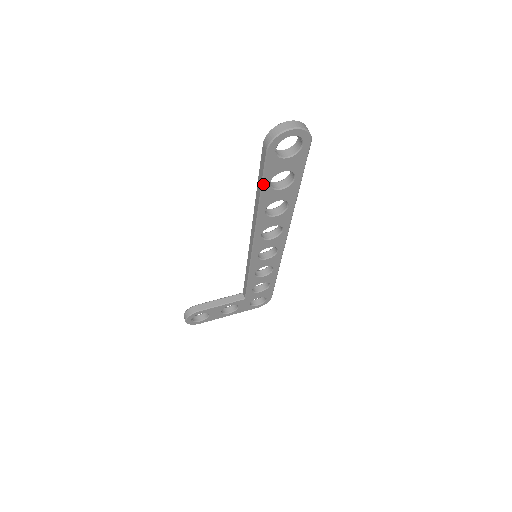
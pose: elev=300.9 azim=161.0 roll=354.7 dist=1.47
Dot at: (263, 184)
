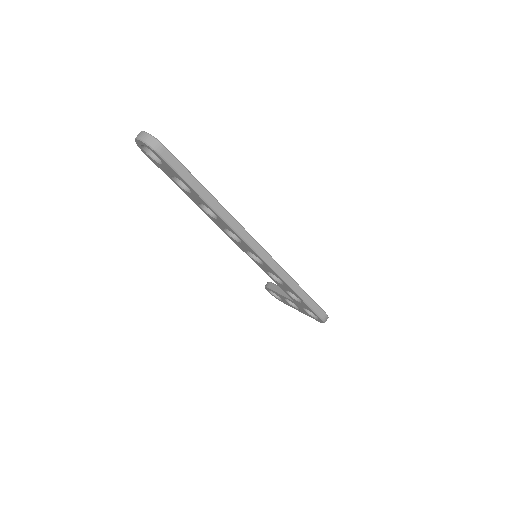
Dot at: (174, 182)
